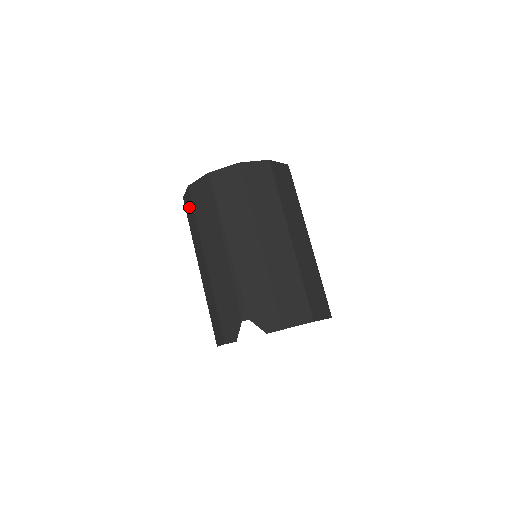
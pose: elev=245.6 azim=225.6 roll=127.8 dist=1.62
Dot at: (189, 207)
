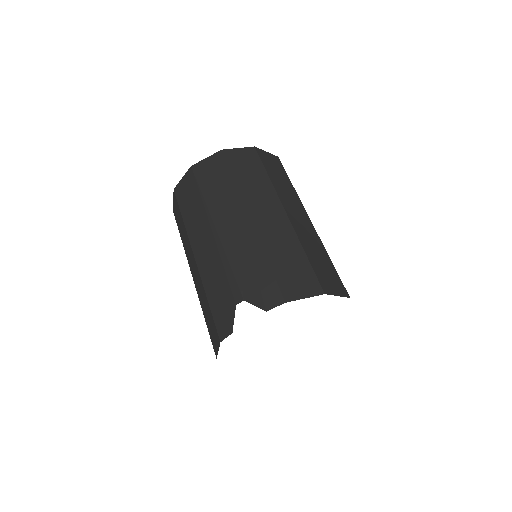
Dot at: (177, 213)
